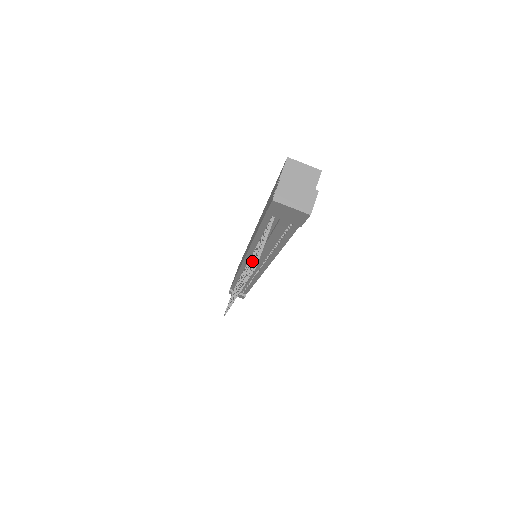
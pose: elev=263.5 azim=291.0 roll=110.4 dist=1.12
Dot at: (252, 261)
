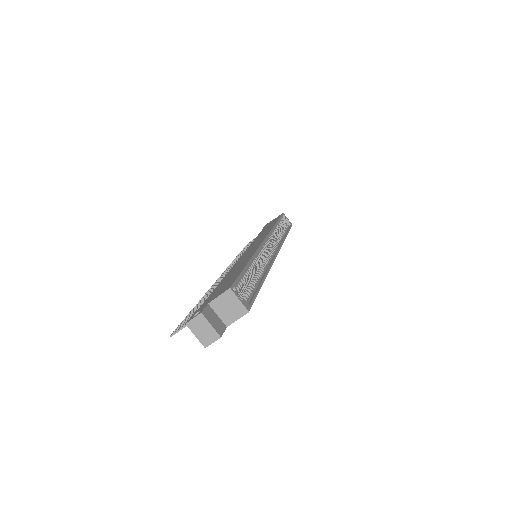
Dot at: (202, 303)
